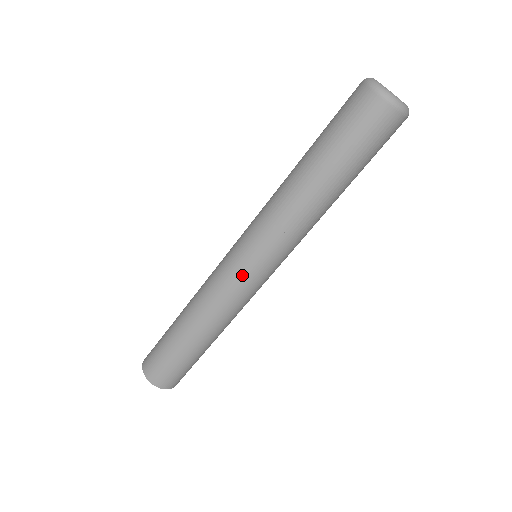
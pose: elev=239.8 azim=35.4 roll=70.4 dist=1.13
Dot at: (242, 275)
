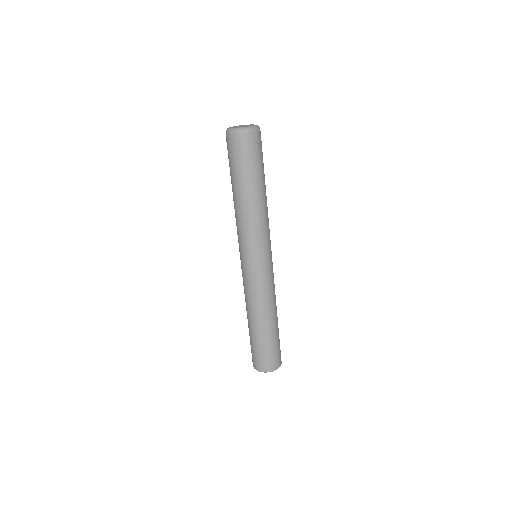
Dot at: (252, 271)
